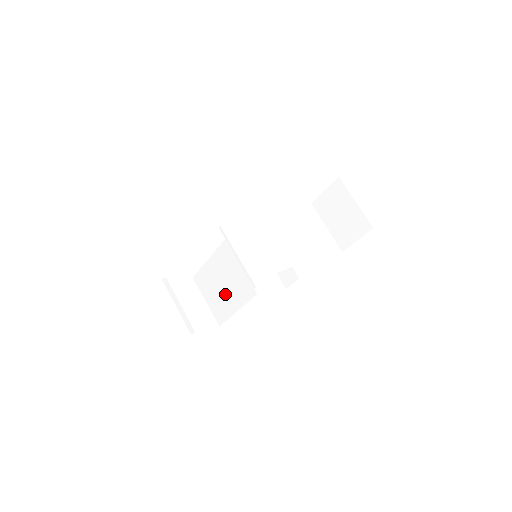
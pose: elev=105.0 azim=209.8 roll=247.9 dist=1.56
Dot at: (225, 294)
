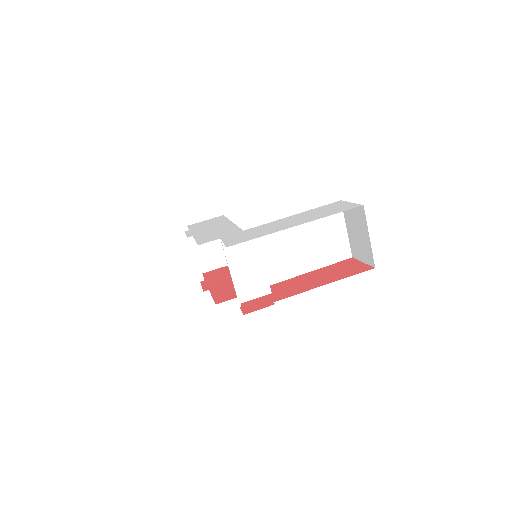
Dot at: occluded
